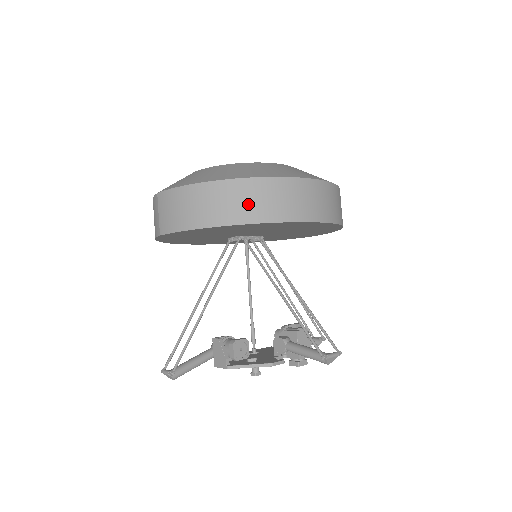
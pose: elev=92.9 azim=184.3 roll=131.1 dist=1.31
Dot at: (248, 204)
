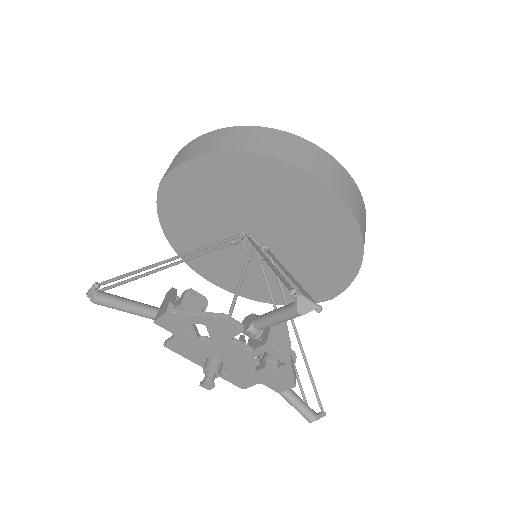
Dot at: (253, 141)
